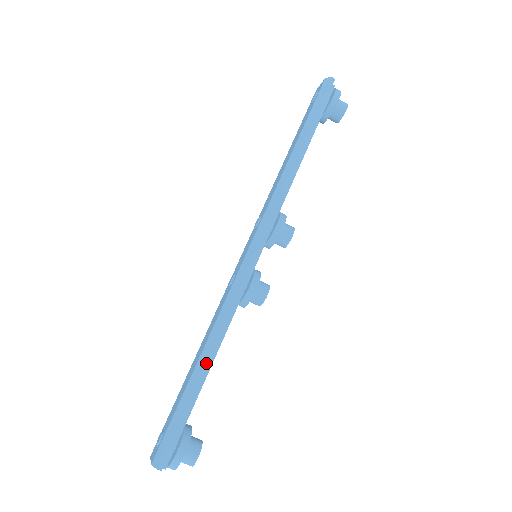
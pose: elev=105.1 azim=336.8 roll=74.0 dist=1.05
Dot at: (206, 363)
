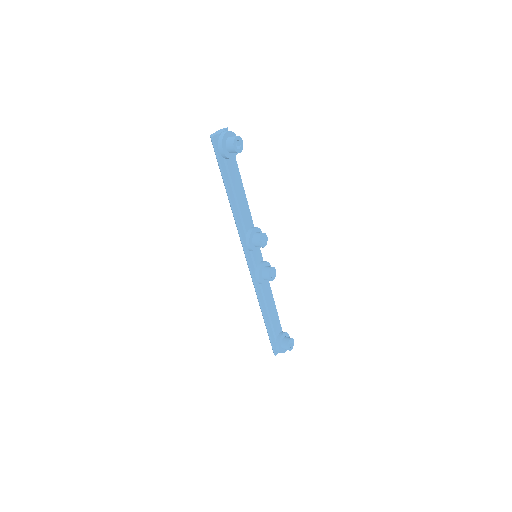
Dot at: (263, 316)
